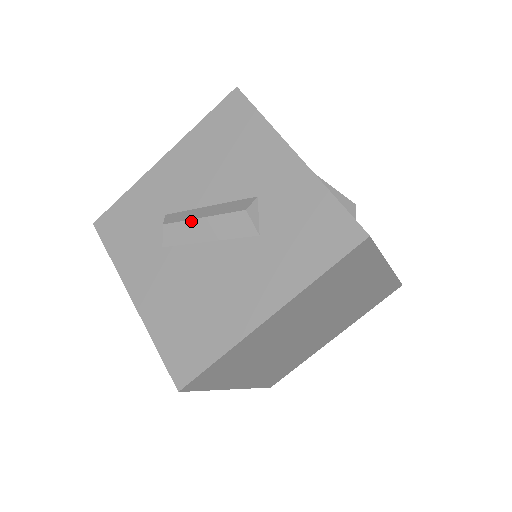
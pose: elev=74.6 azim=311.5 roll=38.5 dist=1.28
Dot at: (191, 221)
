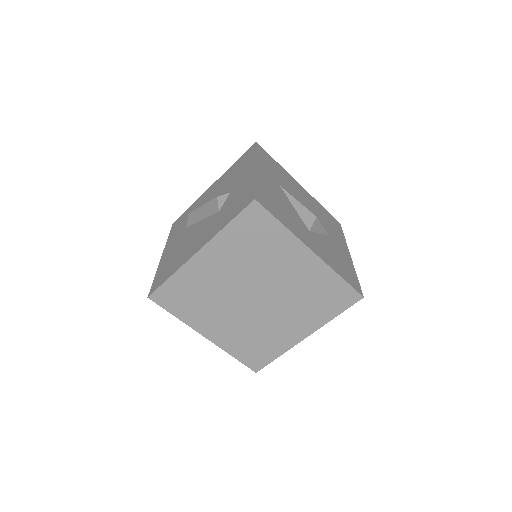
Dot at: (198, 209)
